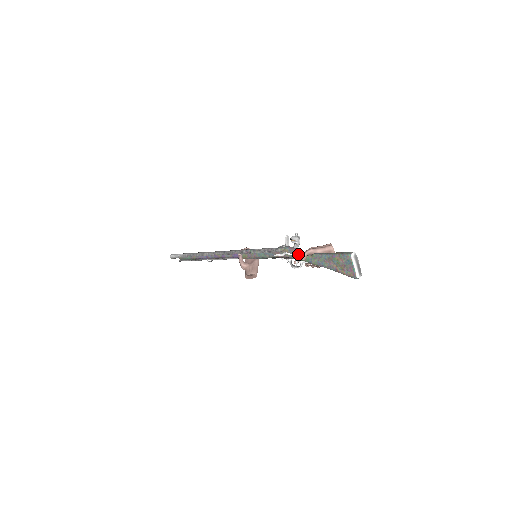
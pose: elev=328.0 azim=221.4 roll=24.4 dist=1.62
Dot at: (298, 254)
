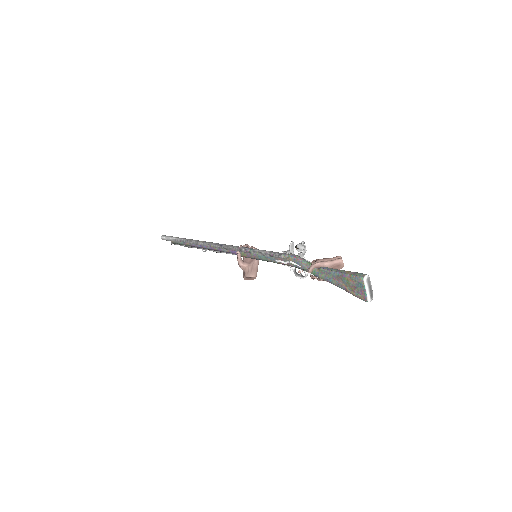
Dot at: (303, 265)
